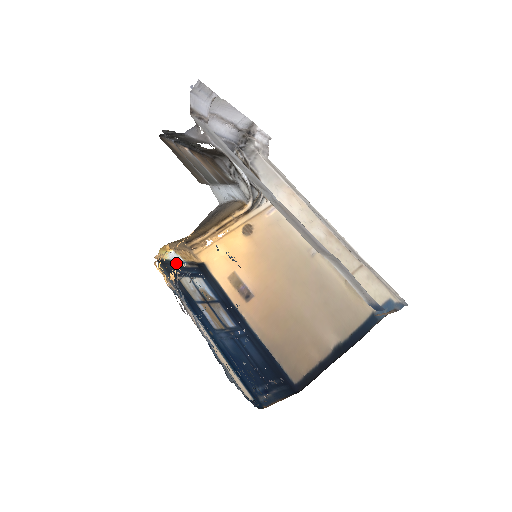
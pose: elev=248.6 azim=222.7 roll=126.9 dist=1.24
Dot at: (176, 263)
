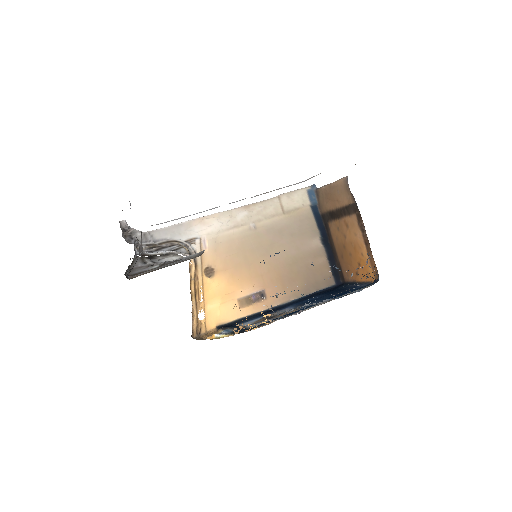
Dot at: (231, 332)
